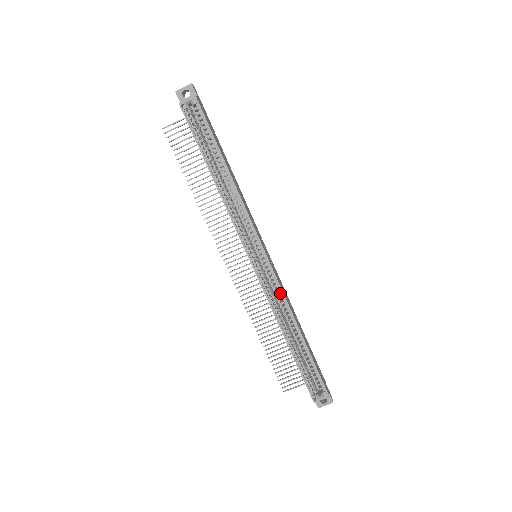
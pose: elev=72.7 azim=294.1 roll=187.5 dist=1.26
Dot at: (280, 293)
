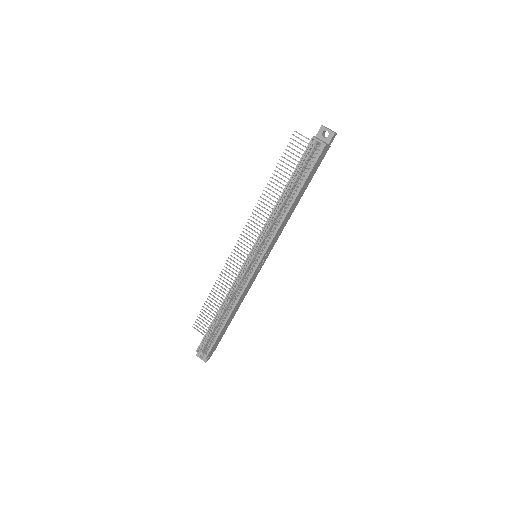
Dot at: (243, 289)
